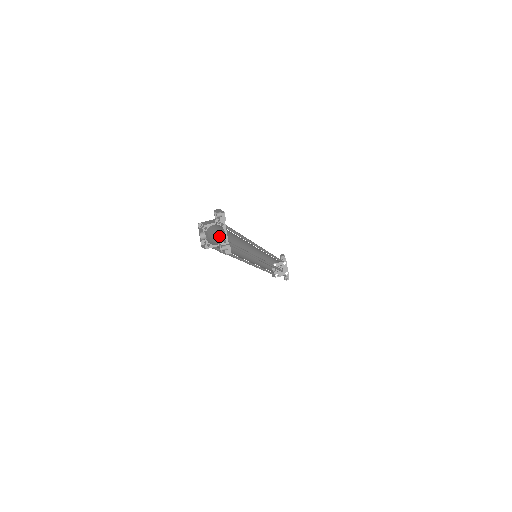
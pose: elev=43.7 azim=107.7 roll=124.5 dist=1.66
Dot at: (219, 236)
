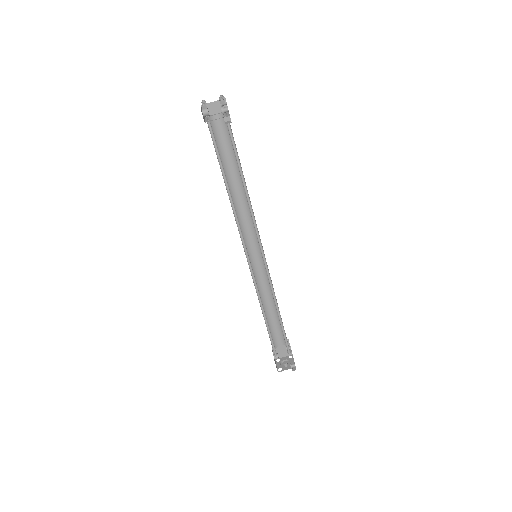
Dot at: (221, 100)
